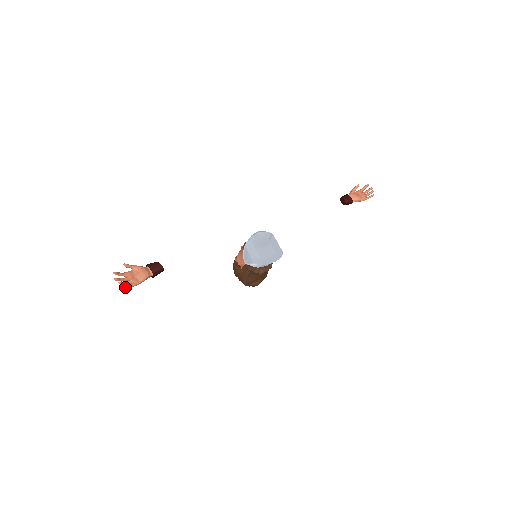
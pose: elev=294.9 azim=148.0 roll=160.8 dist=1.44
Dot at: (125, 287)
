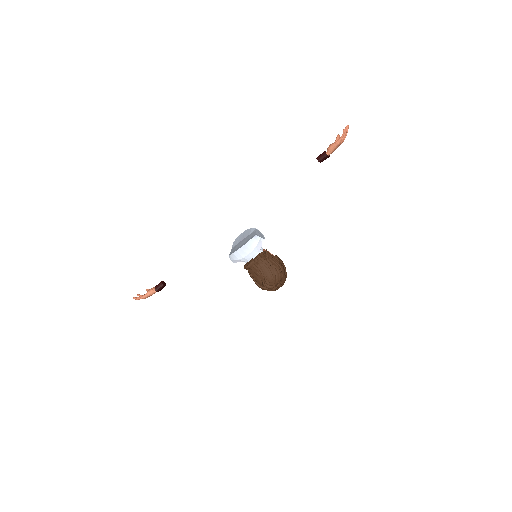
Dot at: occluded
